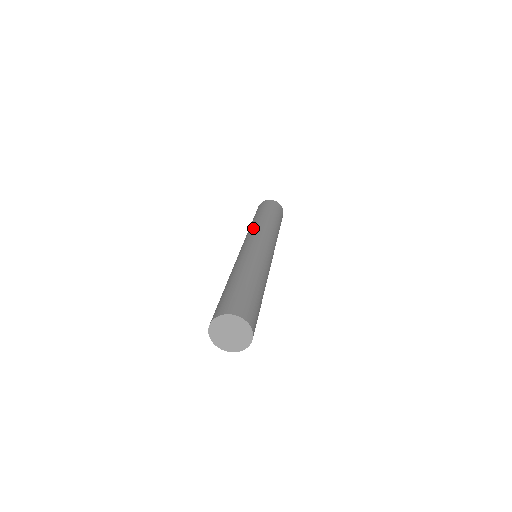
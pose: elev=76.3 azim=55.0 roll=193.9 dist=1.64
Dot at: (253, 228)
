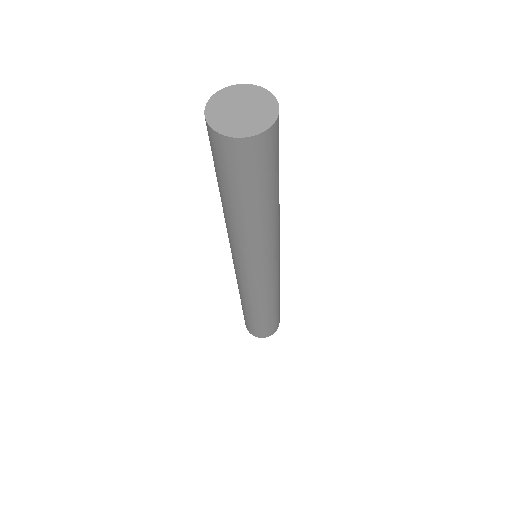
Dot at: occluded
